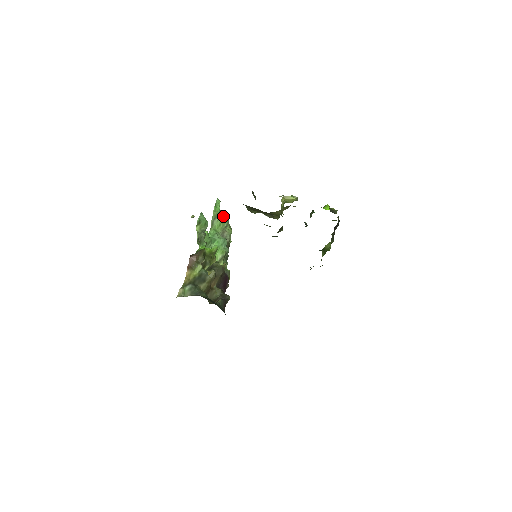
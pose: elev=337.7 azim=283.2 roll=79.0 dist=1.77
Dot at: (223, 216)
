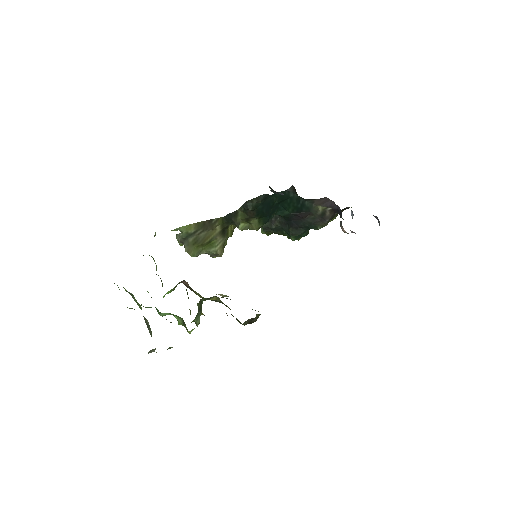
Dot at: occluded
